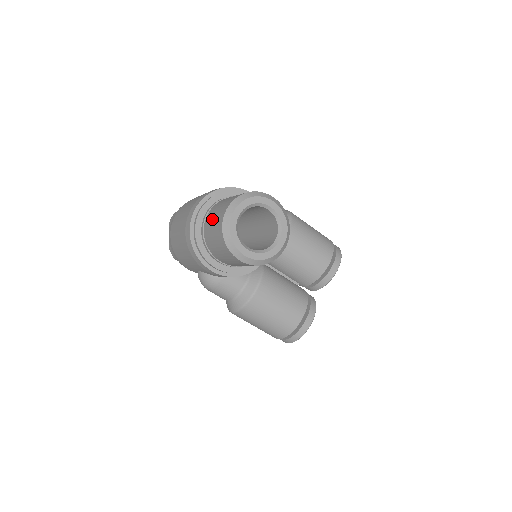
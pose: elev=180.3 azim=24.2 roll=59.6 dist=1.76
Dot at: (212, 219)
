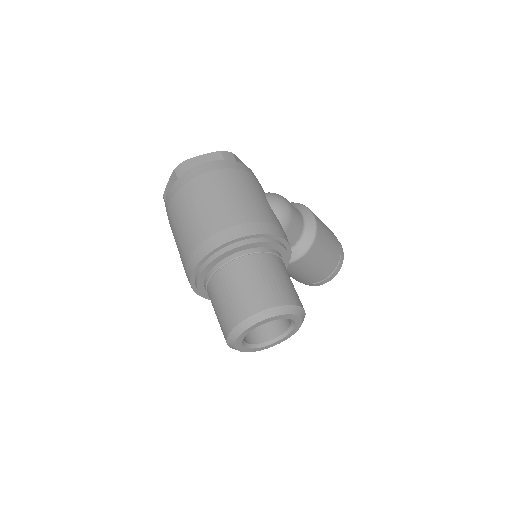
Dot at: (224, 294)
